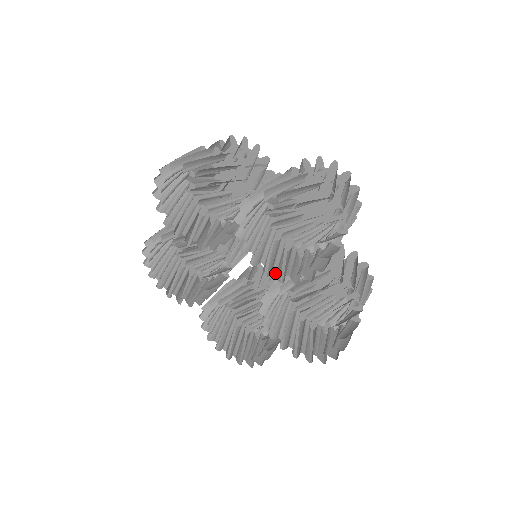
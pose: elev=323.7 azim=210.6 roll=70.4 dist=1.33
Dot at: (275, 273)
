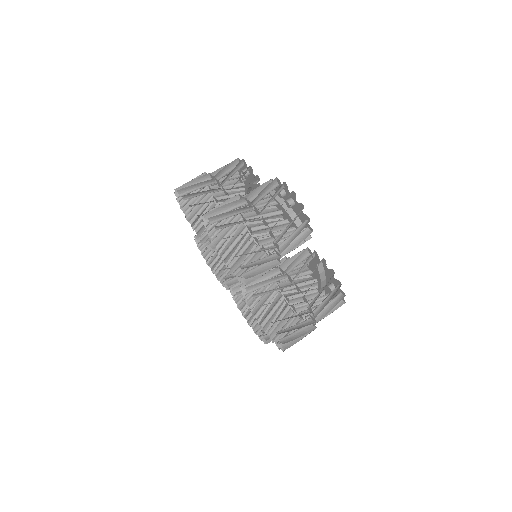
Dot at: occluded
